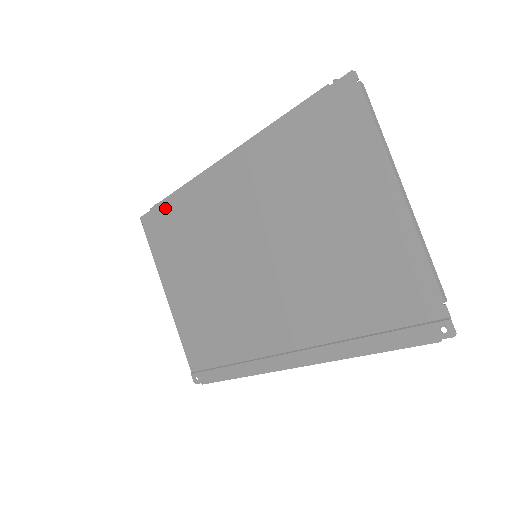
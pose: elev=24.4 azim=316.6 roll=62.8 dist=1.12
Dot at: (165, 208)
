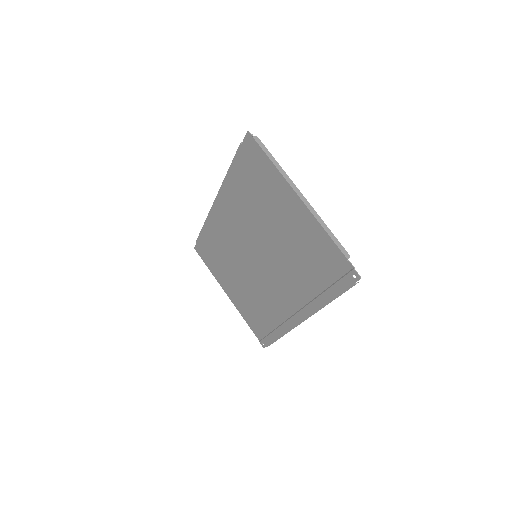
Dot at: (203, 238)
